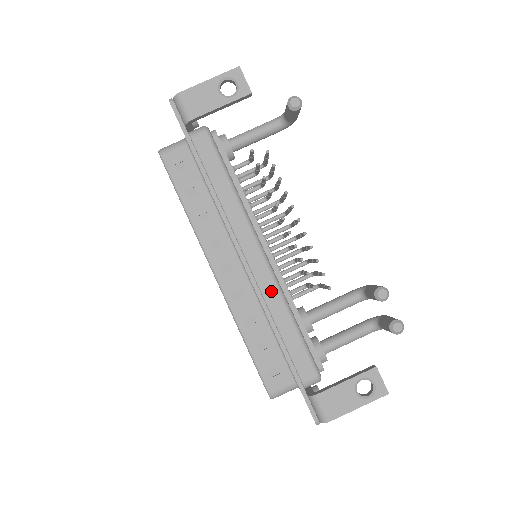
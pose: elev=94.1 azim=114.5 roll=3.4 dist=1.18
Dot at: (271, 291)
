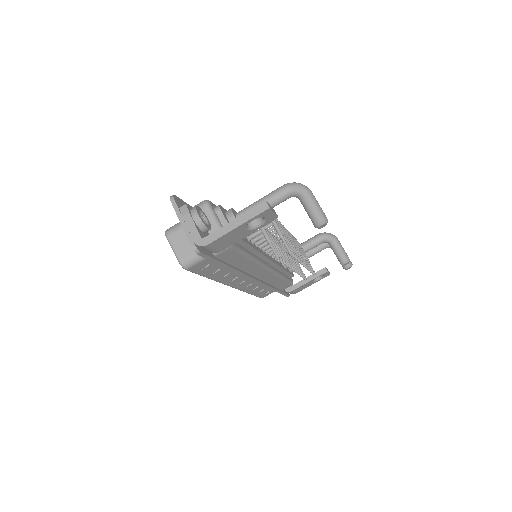
Dot at: (272, 278)
